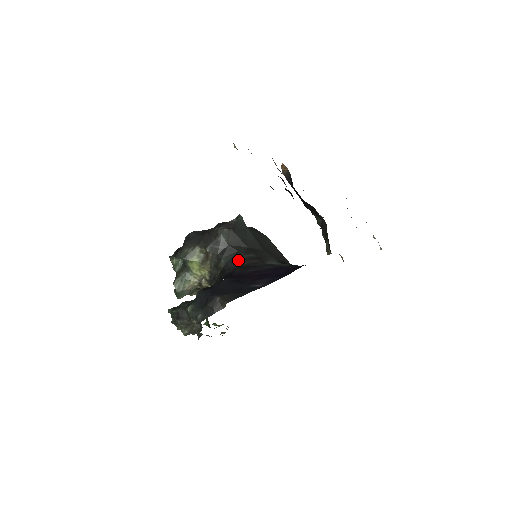
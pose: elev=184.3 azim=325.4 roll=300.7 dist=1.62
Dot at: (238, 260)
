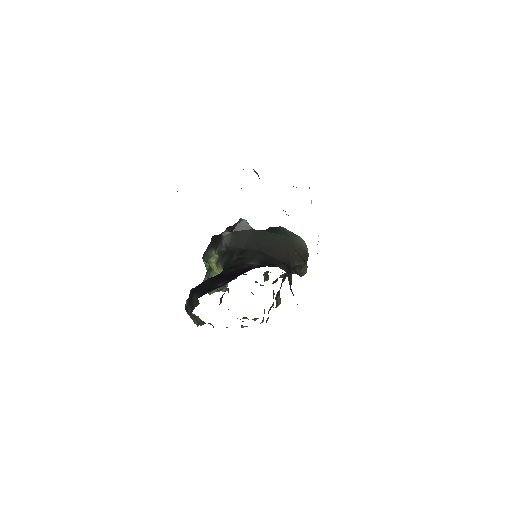
Dot at: (230, 261)
